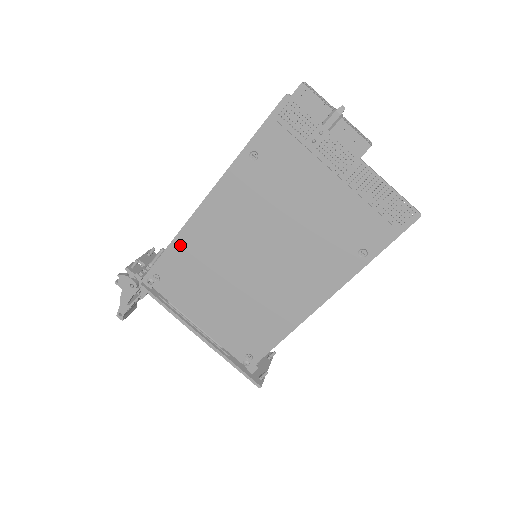
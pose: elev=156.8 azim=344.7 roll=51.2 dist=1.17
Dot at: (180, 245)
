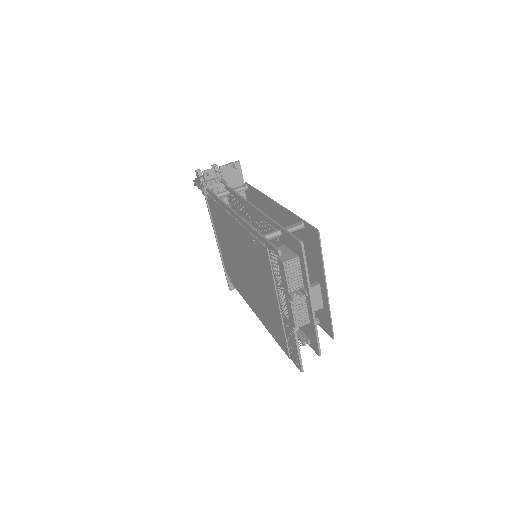
Dot at: (220, 208)
